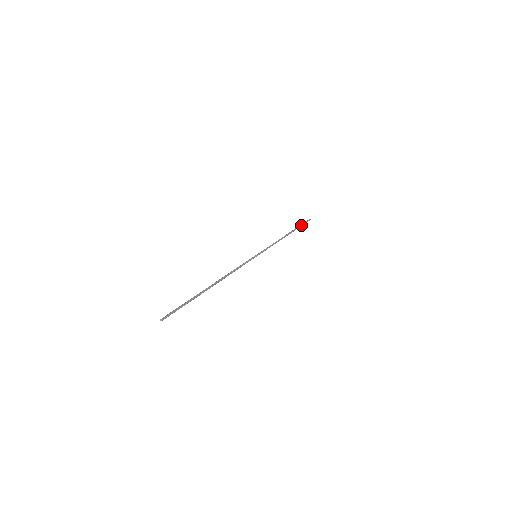
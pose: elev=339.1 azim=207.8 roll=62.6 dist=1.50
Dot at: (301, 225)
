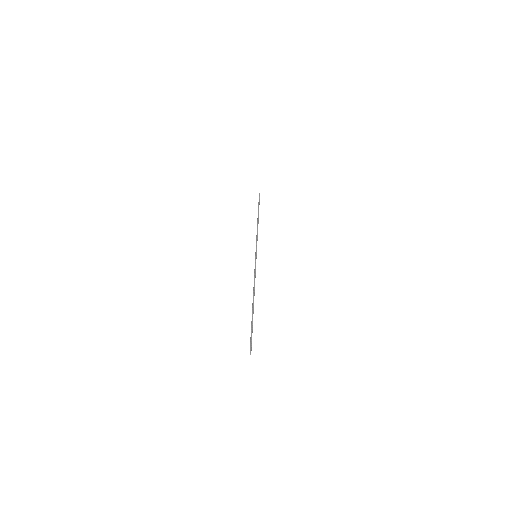
Dot at: (259, 204)
